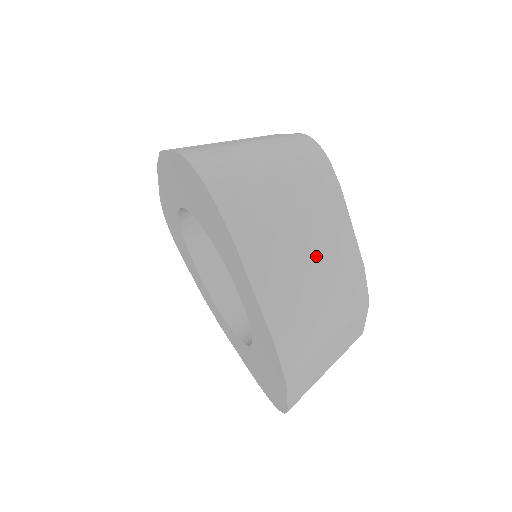
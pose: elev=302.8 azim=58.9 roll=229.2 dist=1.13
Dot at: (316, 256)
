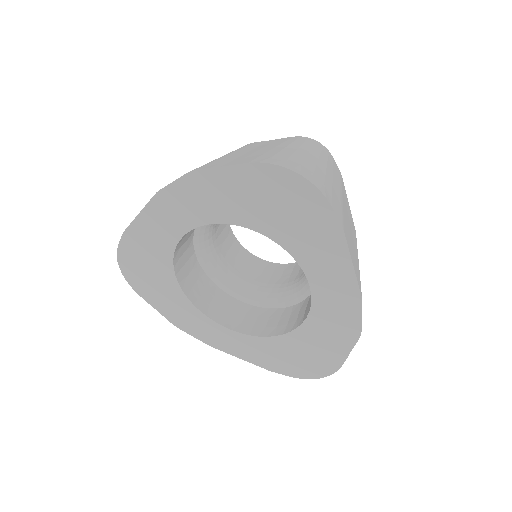
Dot at: (351, 228)
